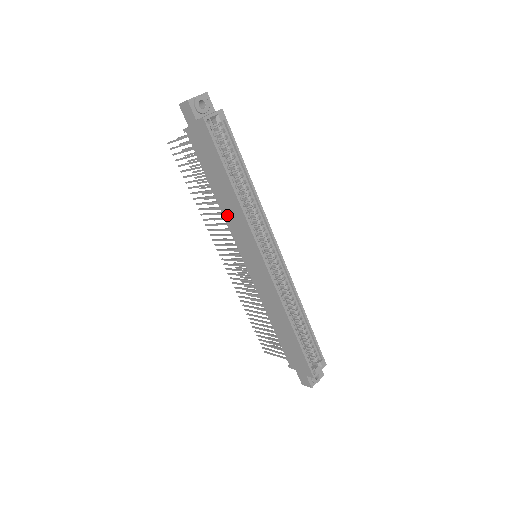
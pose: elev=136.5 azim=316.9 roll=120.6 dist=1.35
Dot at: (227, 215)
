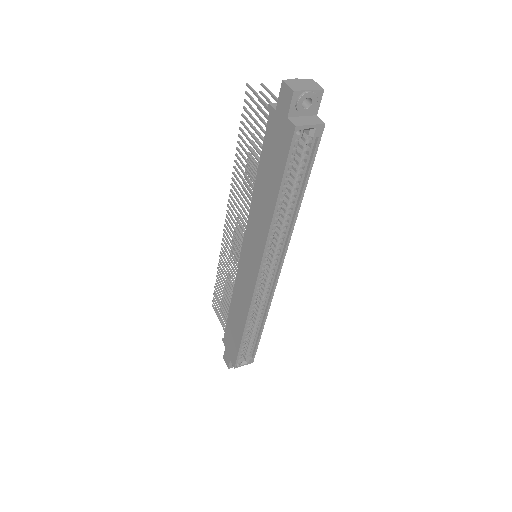
Dot at: (254, 212)
